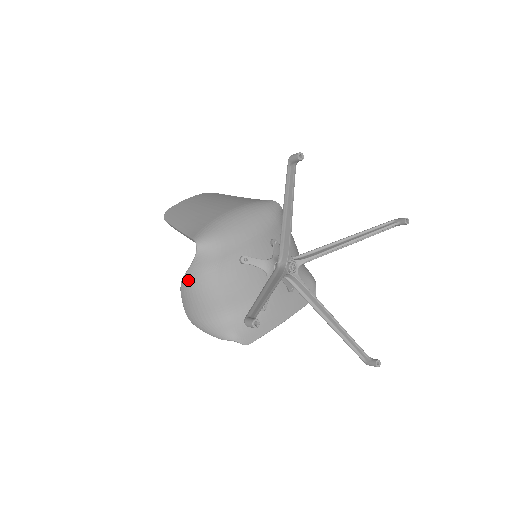
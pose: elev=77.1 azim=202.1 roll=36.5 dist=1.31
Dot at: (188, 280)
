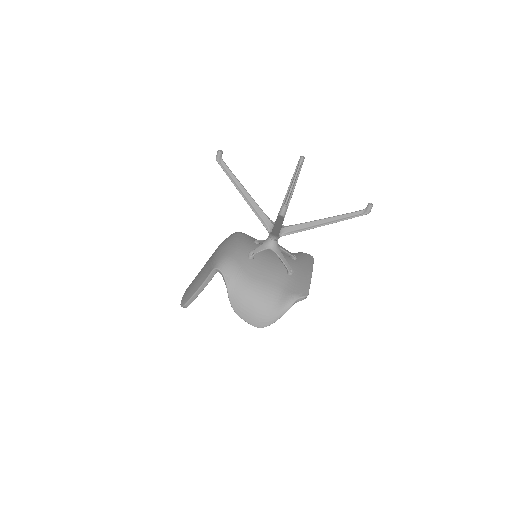
Dot at: (234, 297)
